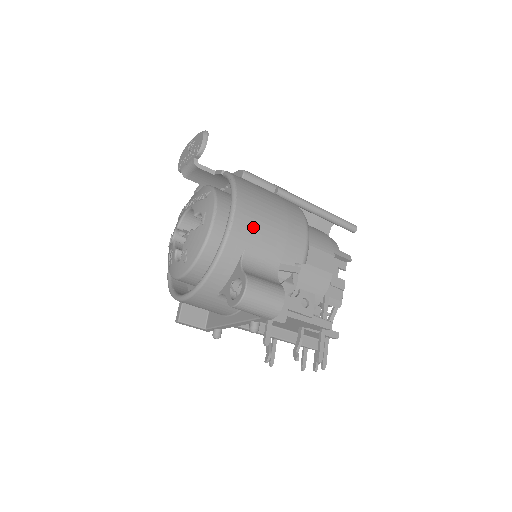
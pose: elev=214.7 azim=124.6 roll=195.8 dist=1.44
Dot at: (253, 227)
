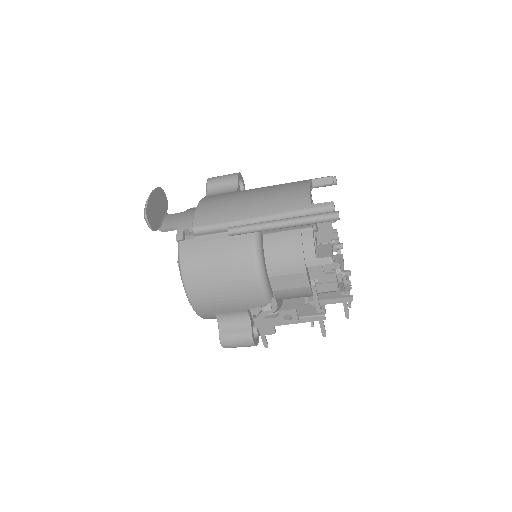
Dot at: (209, 303)
